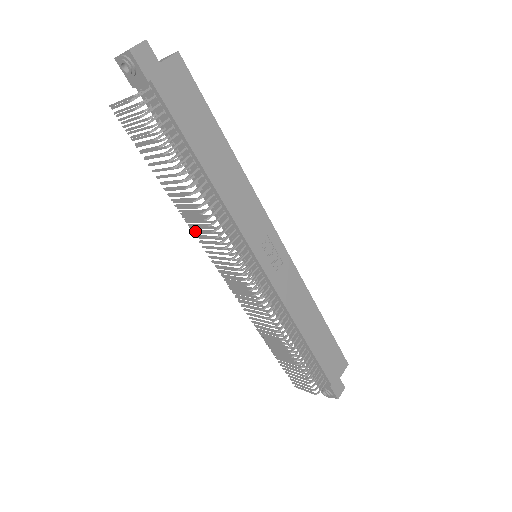
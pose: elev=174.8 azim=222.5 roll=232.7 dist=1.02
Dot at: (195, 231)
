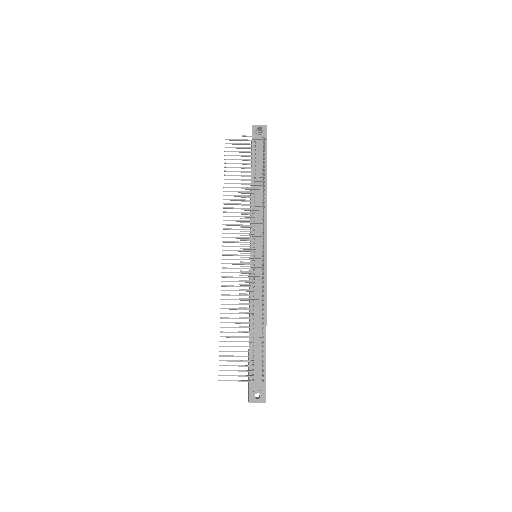
Dot at: (245, 214)
